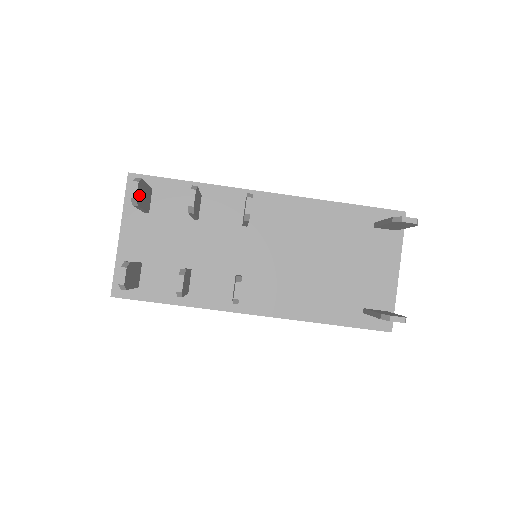
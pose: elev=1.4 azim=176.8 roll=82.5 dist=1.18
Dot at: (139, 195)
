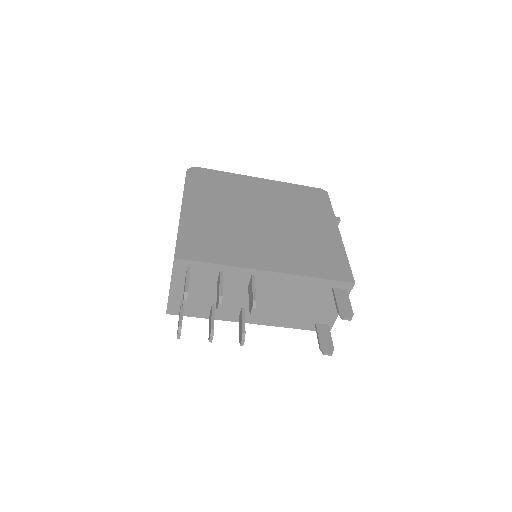
Dot at: occluded
